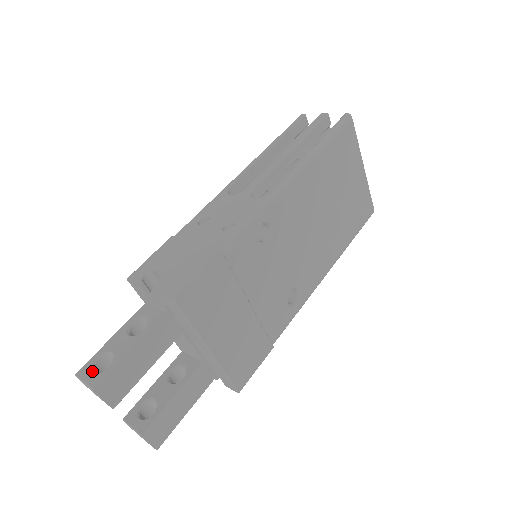
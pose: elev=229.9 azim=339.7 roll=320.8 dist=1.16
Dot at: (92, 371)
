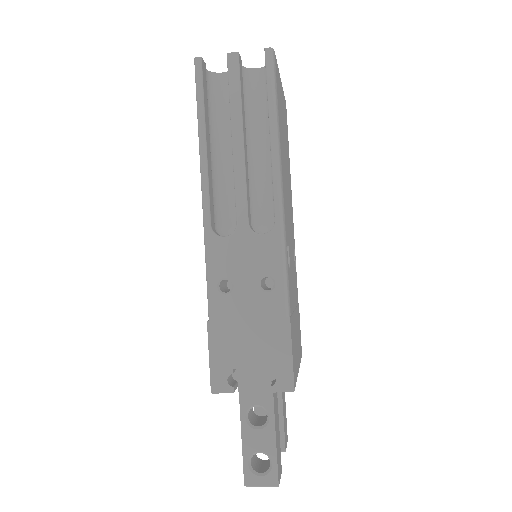
Dot at: (258, 475)
